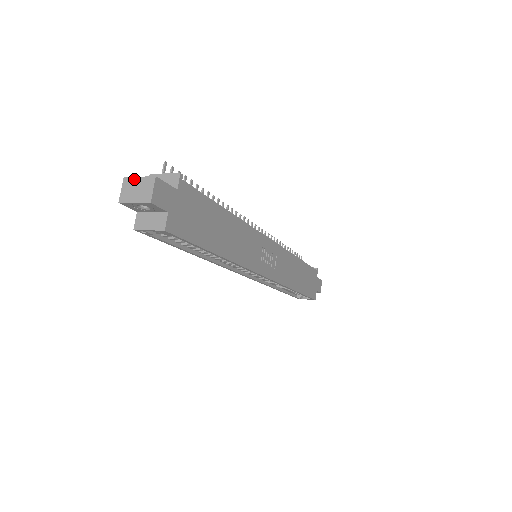
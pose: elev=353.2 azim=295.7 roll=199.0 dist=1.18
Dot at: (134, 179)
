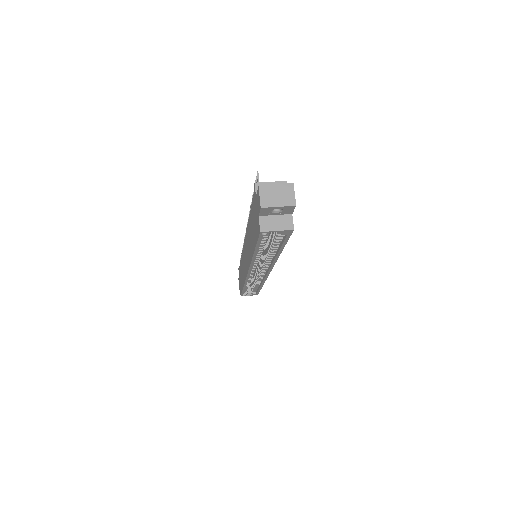
Dot at: (271, 186)
